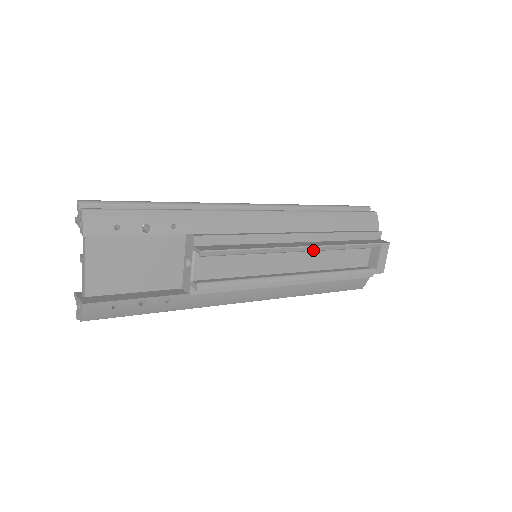
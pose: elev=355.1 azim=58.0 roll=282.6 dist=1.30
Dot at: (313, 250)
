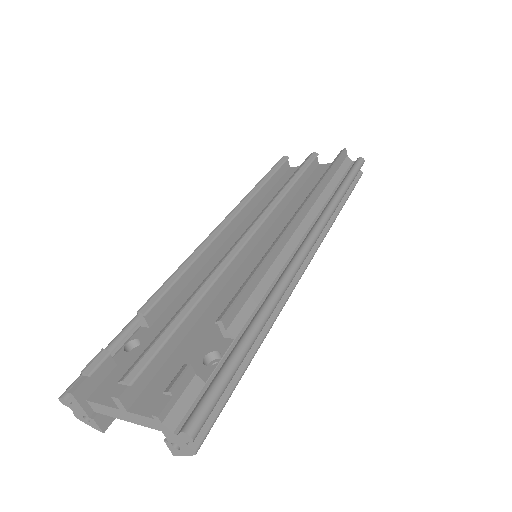
Dot at: occluded
